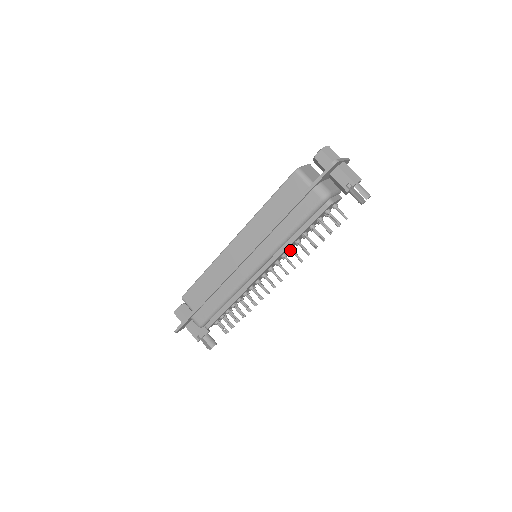
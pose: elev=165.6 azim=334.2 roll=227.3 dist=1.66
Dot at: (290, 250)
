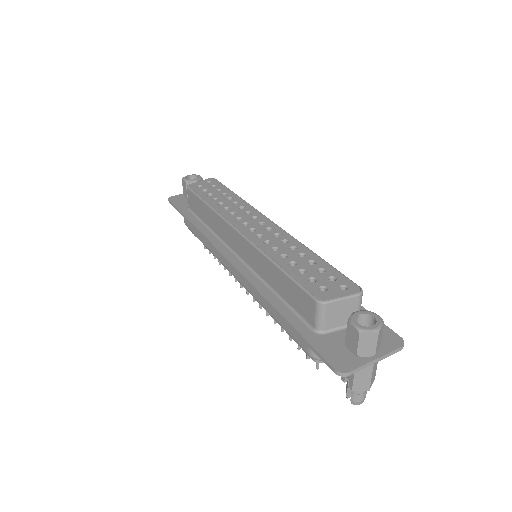
Dot at: occluded
